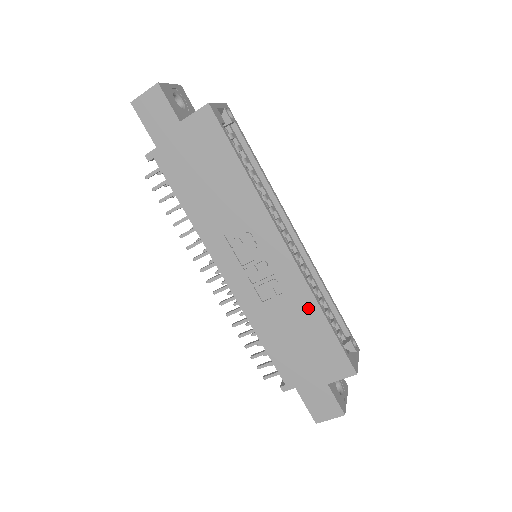
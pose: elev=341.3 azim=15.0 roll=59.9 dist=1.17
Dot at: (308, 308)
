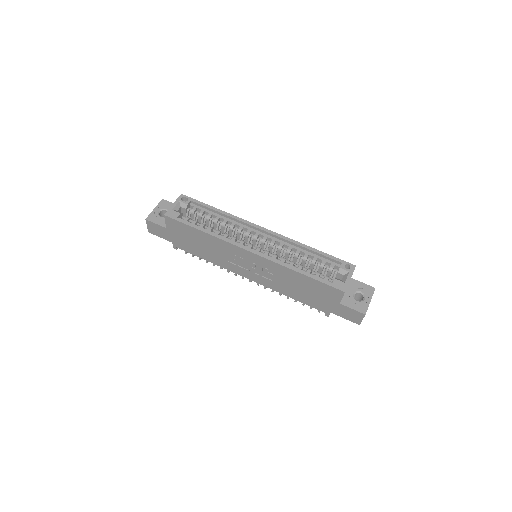
Dot at: (289, 273)
